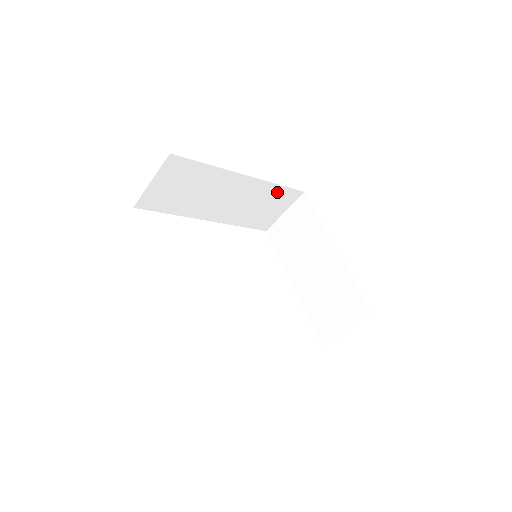
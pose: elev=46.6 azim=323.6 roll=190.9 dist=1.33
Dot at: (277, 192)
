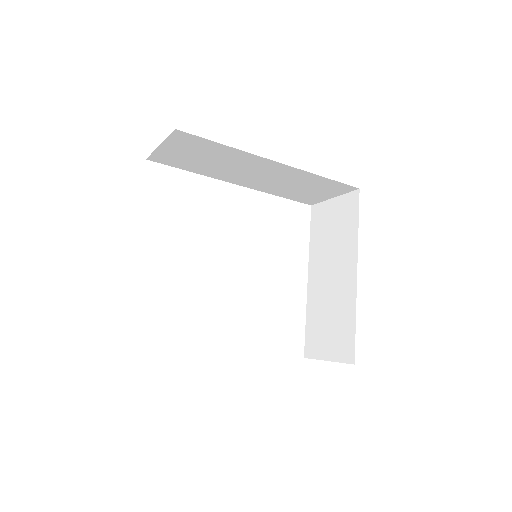
Dot at: (322, 181)
